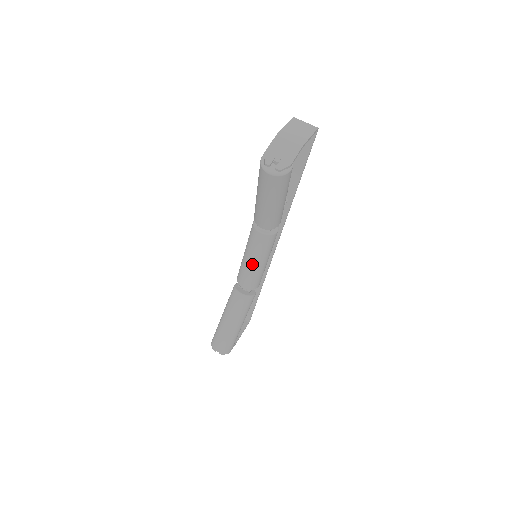
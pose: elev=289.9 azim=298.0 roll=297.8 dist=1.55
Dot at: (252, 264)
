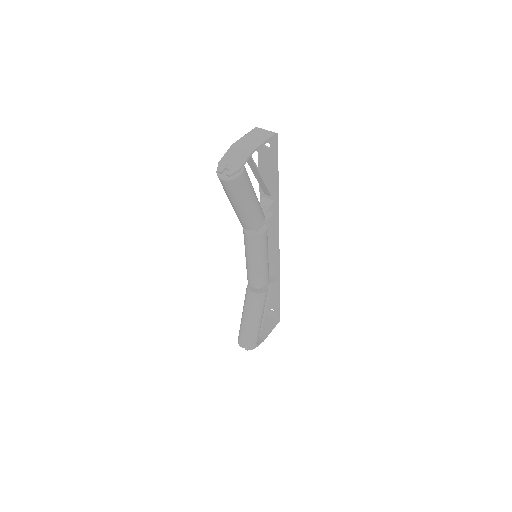
Dot at: (251, 263)
